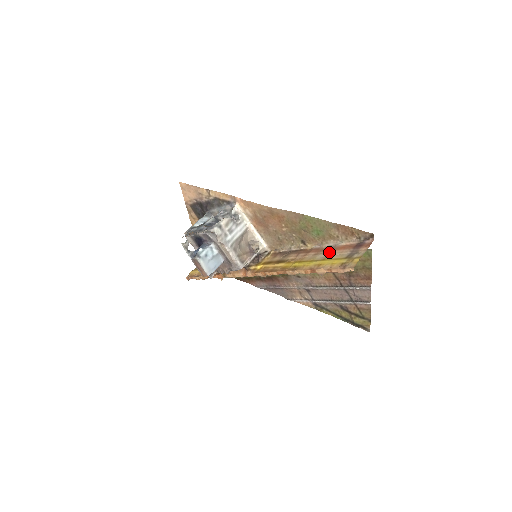
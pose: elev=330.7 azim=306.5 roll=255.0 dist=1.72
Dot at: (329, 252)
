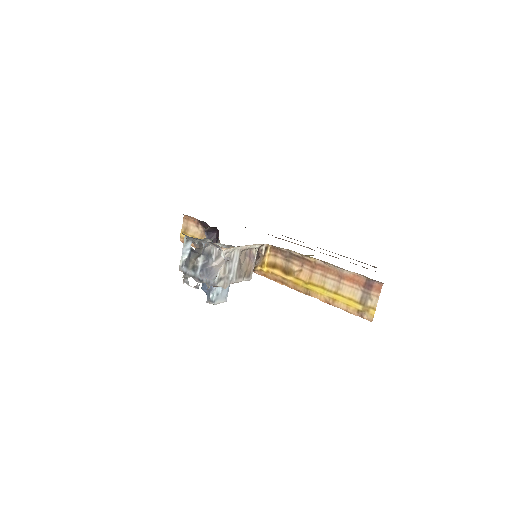
Dot at: (338, 280)
